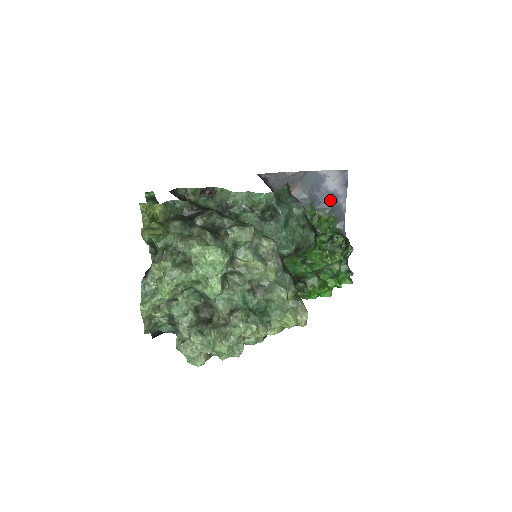
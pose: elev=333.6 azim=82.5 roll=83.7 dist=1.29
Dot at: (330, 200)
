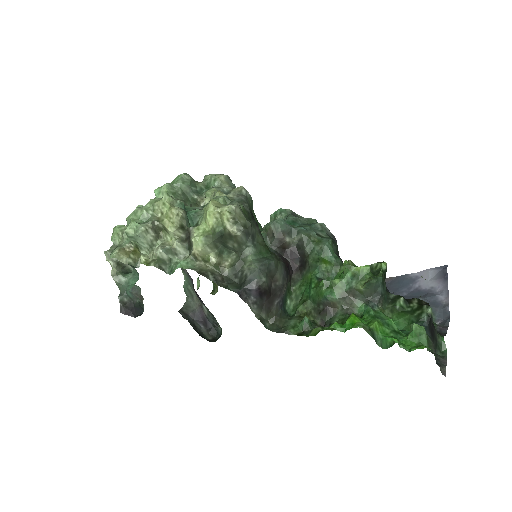
Dot at: (423, 296)
